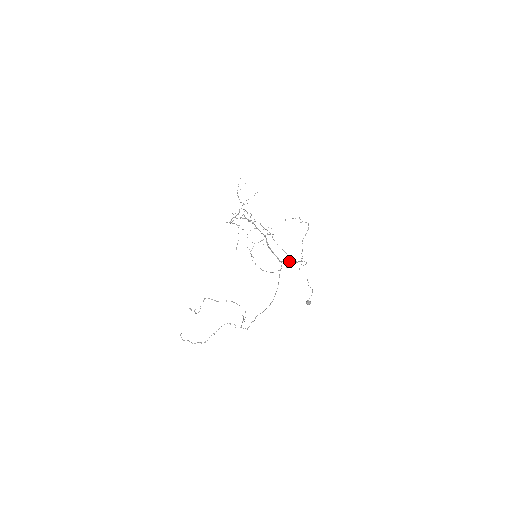
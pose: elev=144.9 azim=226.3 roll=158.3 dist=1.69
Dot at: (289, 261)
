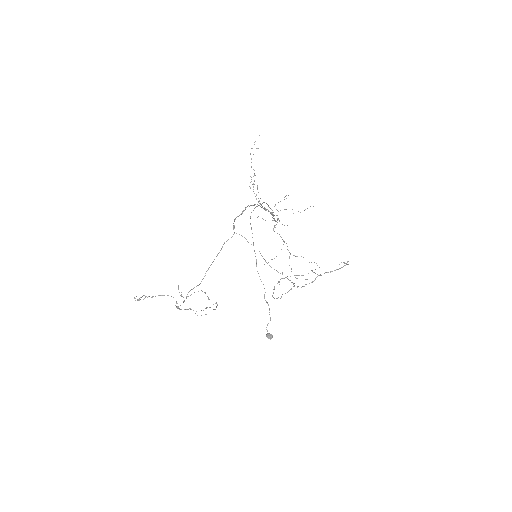
Dot at: (247, 241)
